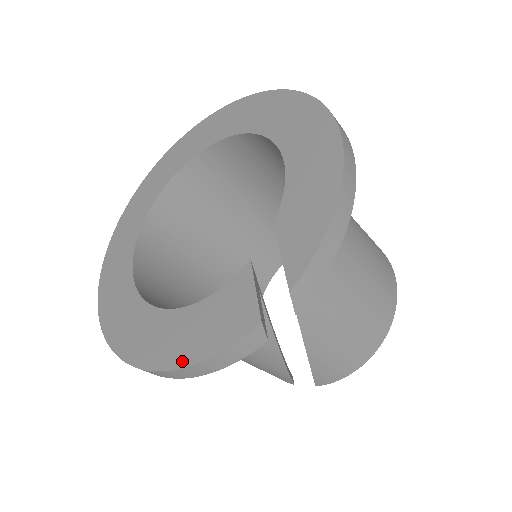
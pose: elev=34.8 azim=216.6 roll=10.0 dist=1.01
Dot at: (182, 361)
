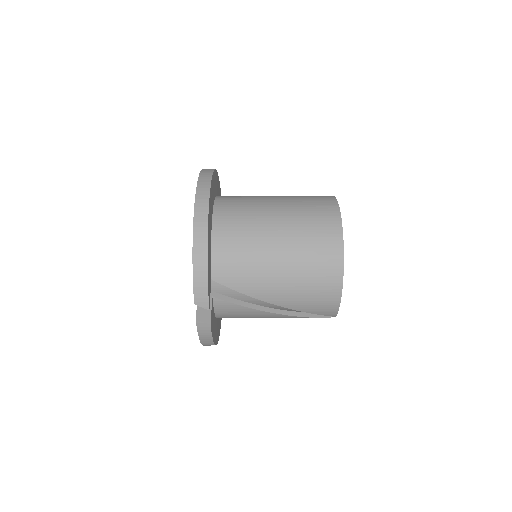
Dot at: occluded
